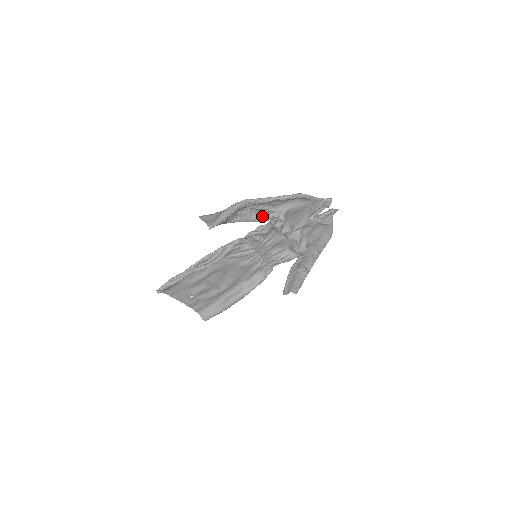
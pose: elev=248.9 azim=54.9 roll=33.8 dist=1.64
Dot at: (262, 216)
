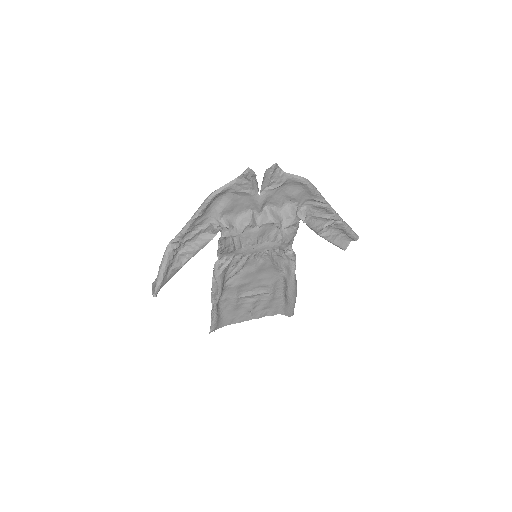
Dot at: (205, 237)
